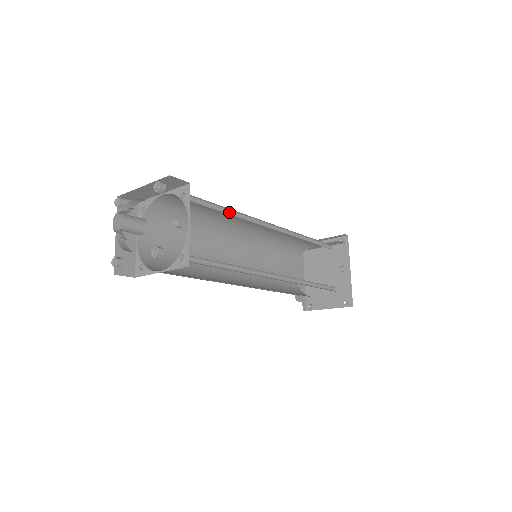
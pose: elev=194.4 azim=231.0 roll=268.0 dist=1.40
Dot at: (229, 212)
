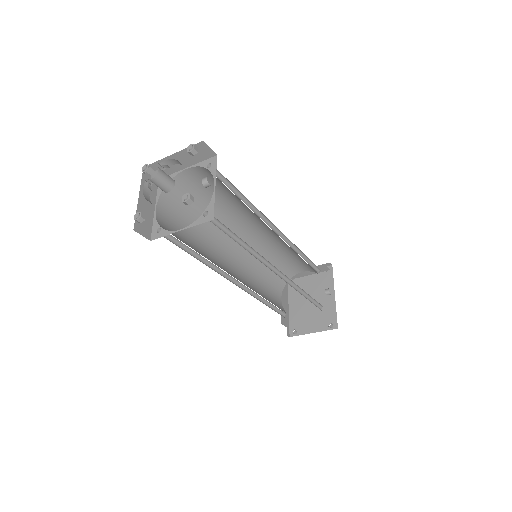
Dot at: (242, 199)
